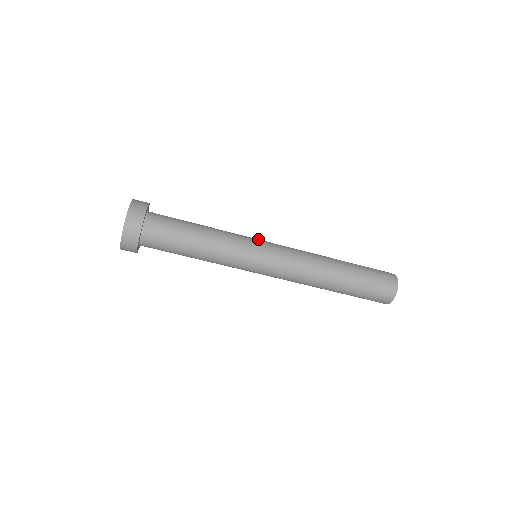
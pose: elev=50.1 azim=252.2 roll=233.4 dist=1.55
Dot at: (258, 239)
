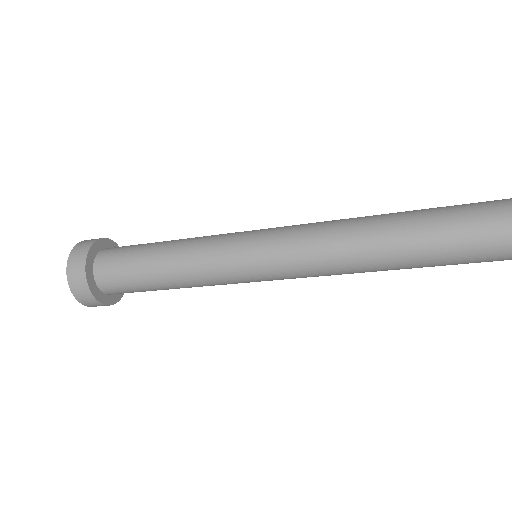
Dot at: (245, 236)
